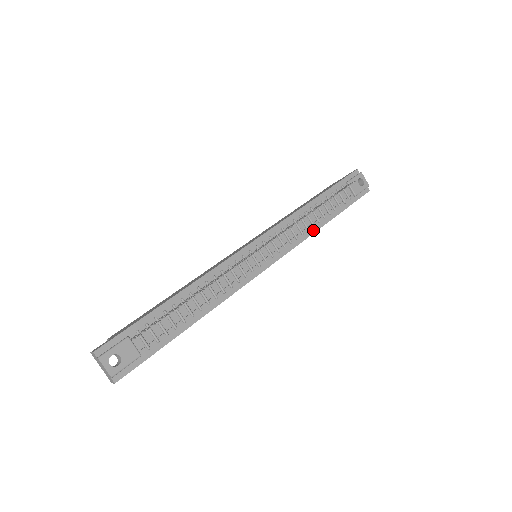
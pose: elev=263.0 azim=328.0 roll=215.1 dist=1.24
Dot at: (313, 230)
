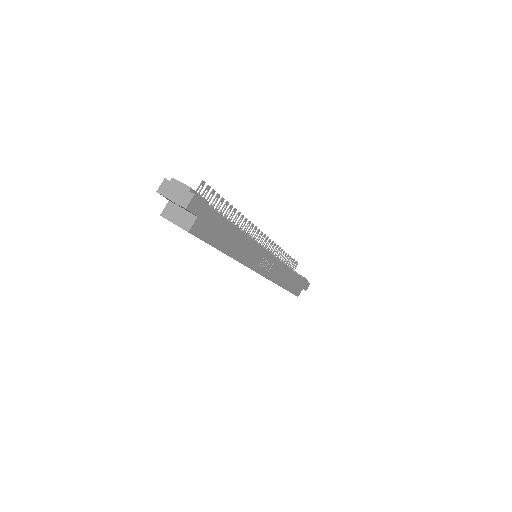
Dot at: occluded
